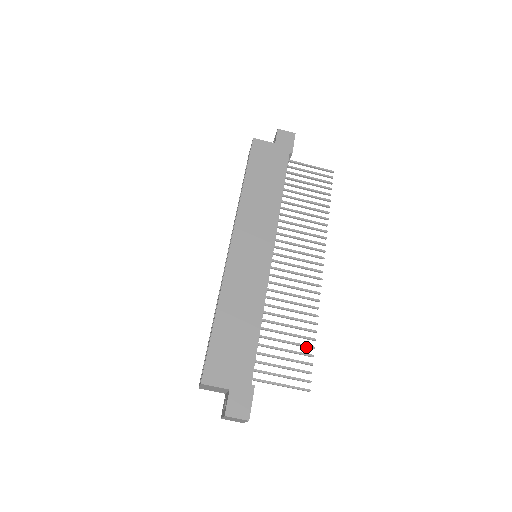
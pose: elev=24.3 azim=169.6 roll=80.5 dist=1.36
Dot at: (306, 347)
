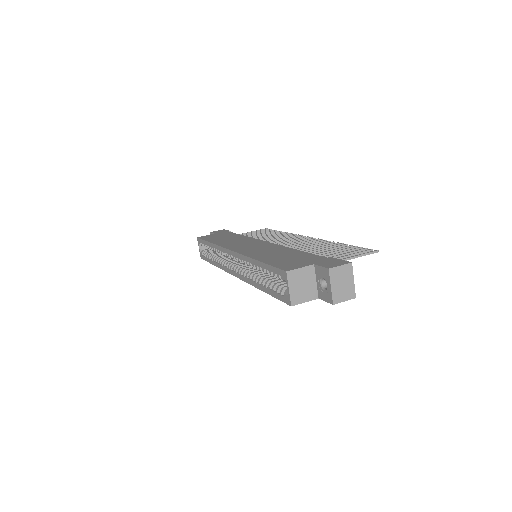
Dot at: occluded
